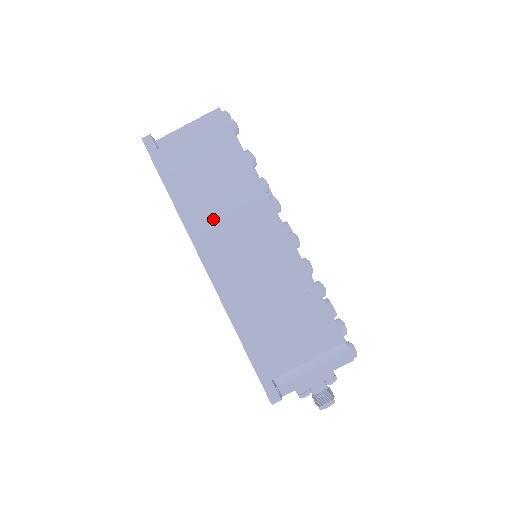
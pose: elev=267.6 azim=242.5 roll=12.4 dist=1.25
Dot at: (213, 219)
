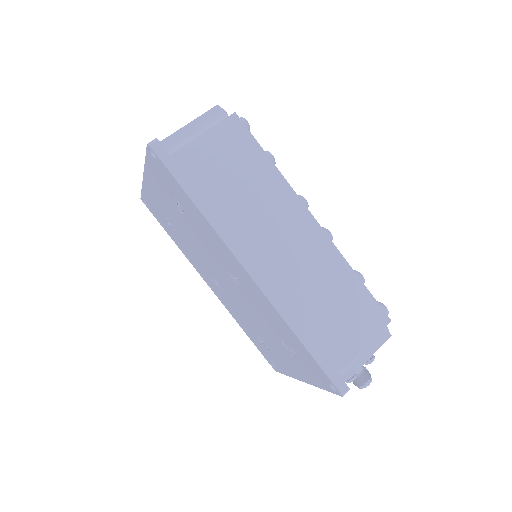
Dot at: (249, 225)
